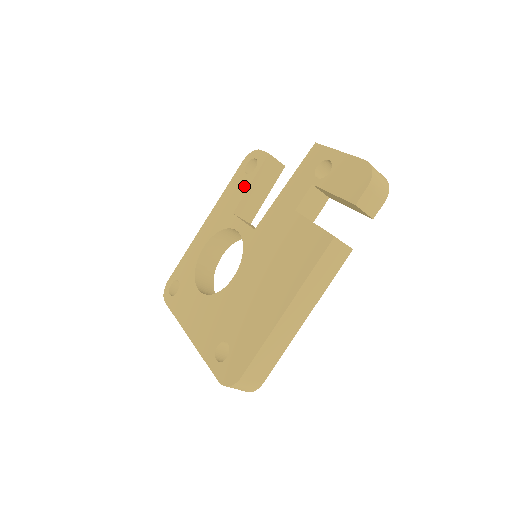
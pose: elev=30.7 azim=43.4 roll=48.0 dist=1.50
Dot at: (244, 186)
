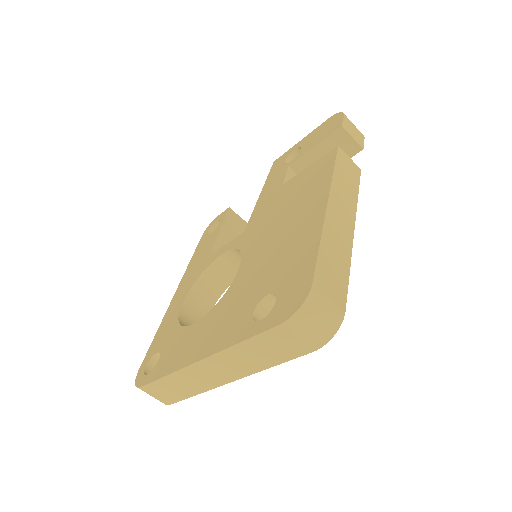
Dot at: (213, 237)
